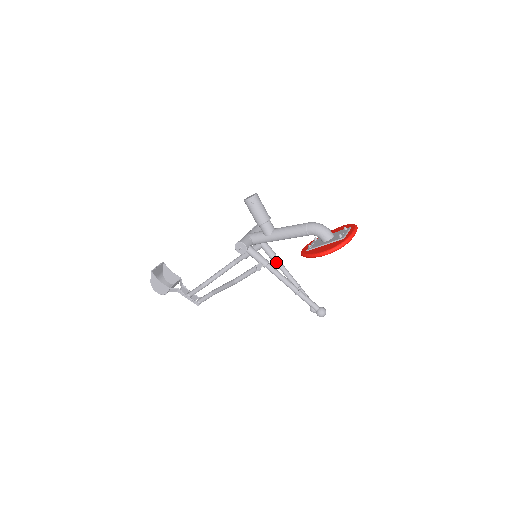
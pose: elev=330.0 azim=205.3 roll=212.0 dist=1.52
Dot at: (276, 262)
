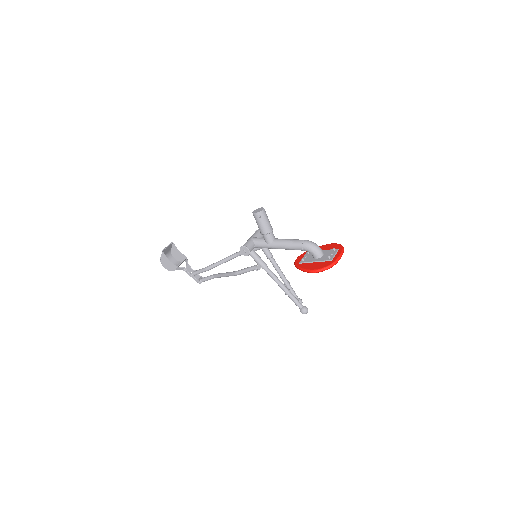
Dot at: (272, 262)
